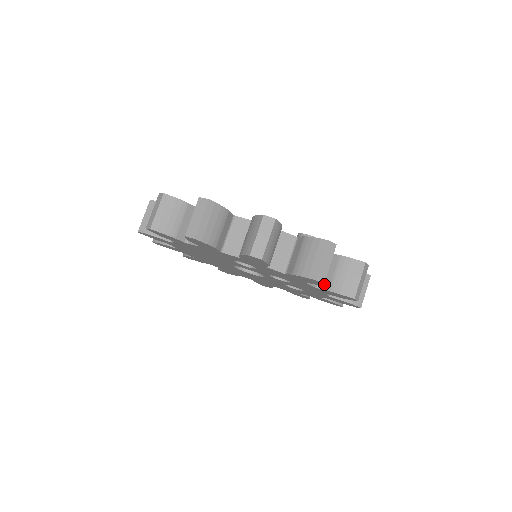
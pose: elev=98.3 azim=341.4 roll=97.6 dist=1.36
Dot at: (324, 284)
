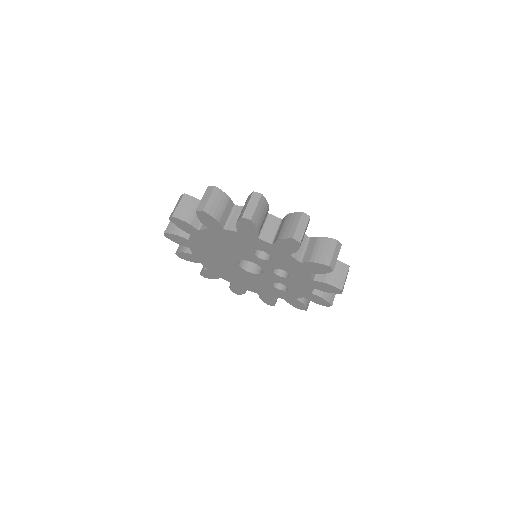
Dot at: (320, 278)
